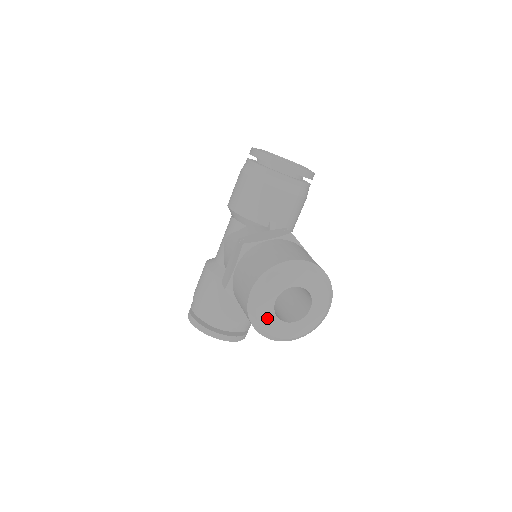
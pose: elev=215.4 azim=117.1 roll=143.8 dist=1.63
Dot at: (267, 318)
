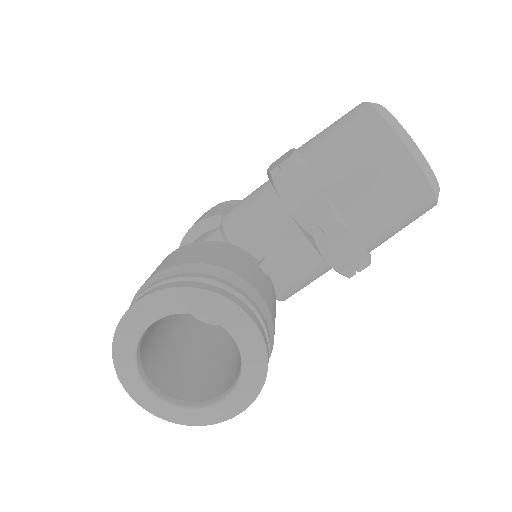
Dot at: occluded
